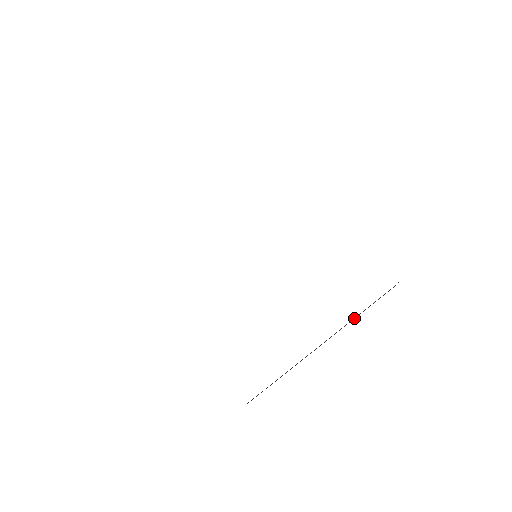
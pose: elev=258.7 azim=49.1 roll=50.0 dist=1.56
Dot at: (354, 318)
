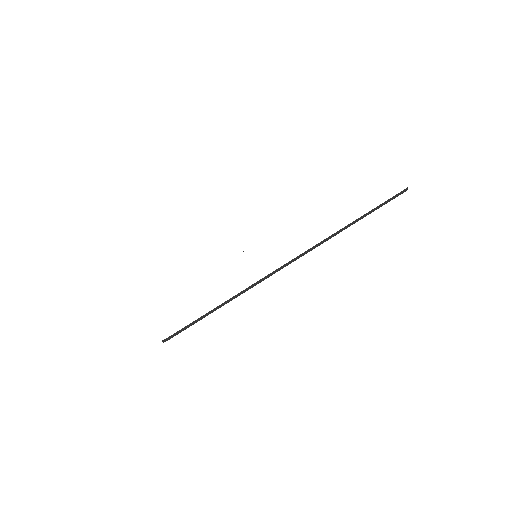
Dot at: (344, 228)
